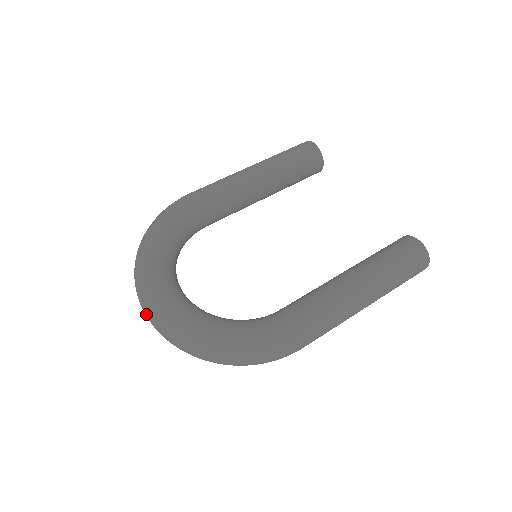
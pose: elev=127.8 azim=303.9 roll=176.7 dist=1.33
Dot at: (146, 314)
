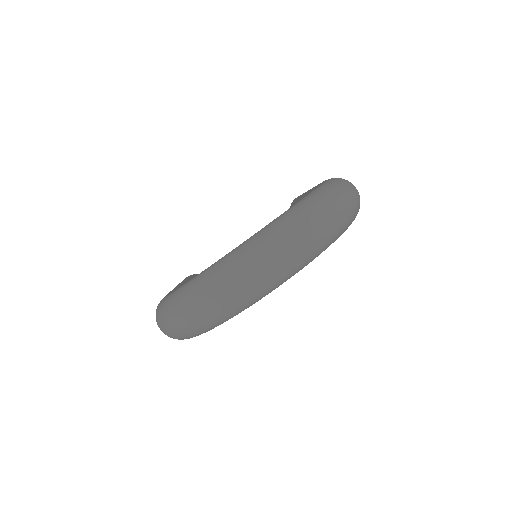
Dot at: (263, 258)
